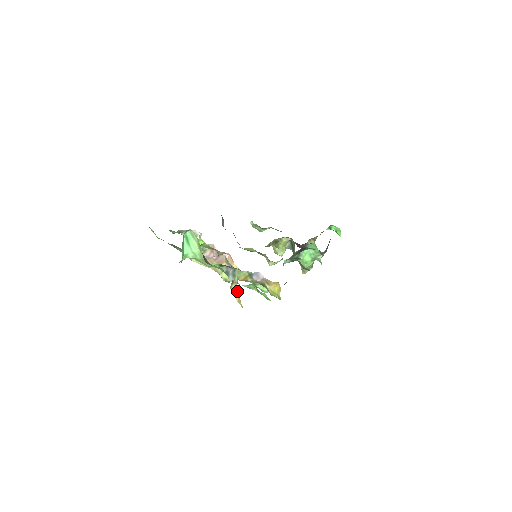
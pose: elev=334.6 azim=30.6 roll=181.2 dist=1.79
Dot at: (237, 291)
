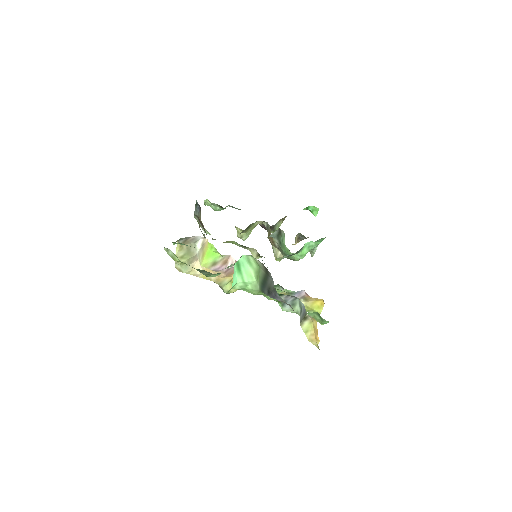
Dot at: (311, 328)
